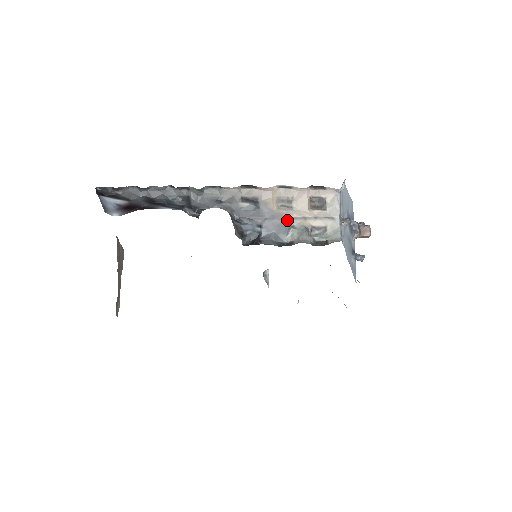
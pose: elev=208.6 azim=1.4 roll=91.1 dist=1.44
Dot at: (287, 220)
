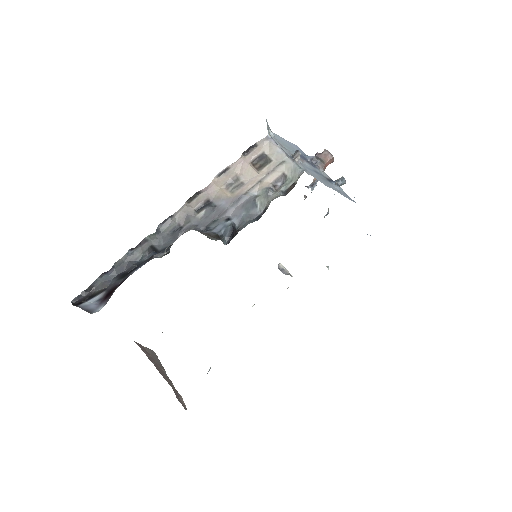
Dot at: (247, 195)
